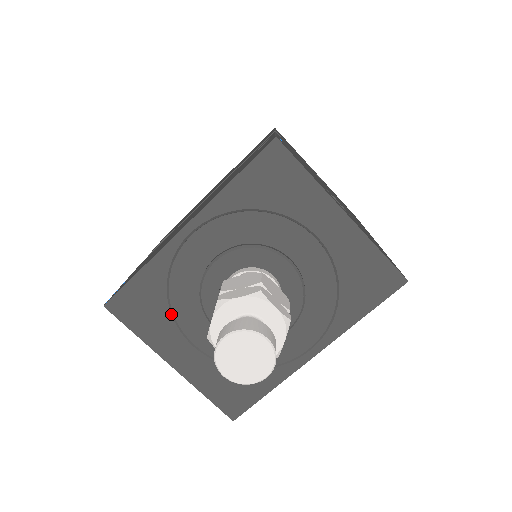
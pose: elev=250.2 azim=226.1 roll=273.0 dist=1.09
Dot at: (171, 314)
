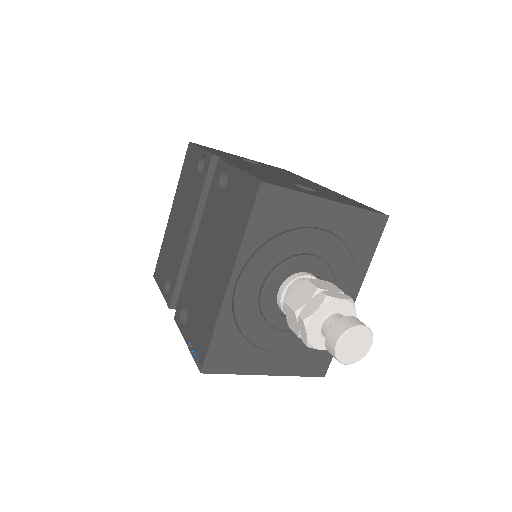
Dot at: (250, 344)
